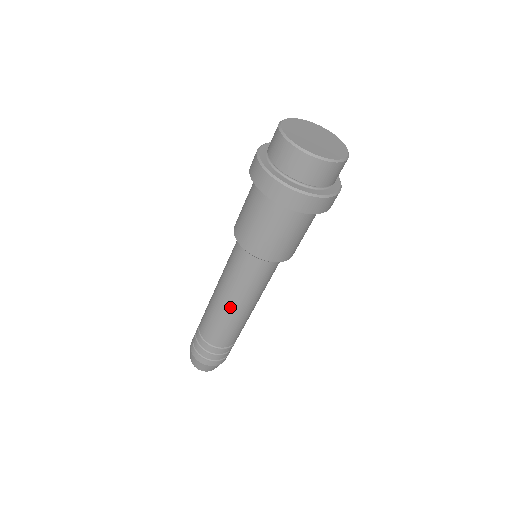
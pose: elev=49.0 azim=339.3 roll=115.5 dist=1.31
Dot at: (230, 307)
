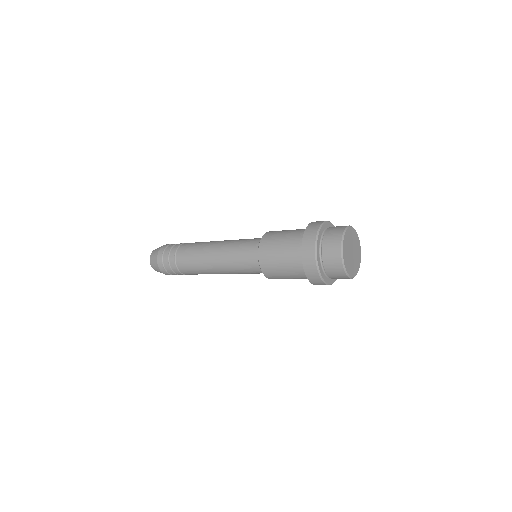
Dot at: occluded
